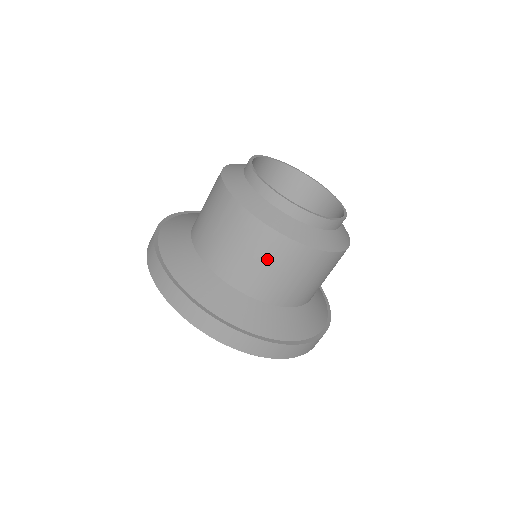
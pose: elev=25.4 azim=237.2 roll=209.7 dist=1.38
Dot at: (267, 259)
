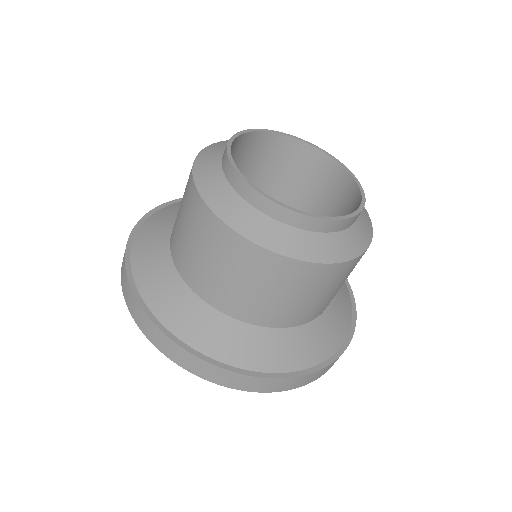
Dot at: (322, 290)
